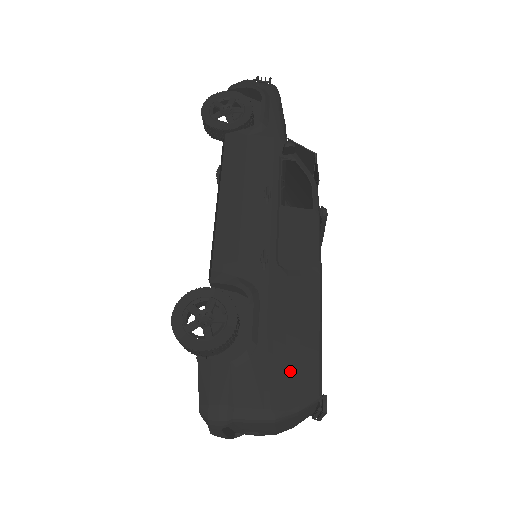
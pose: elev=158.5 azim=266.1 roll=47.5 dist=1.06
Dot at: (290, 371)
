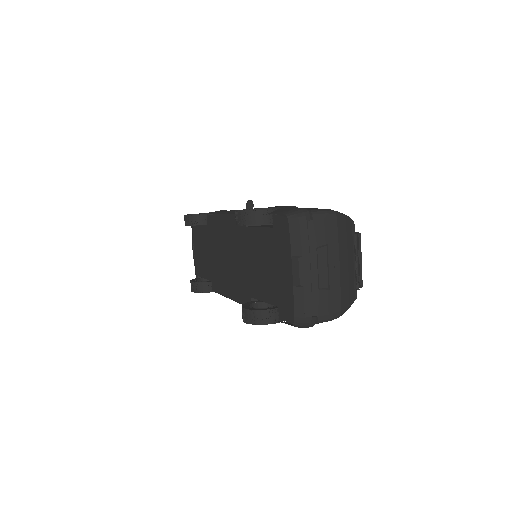
Dot at: occluded
